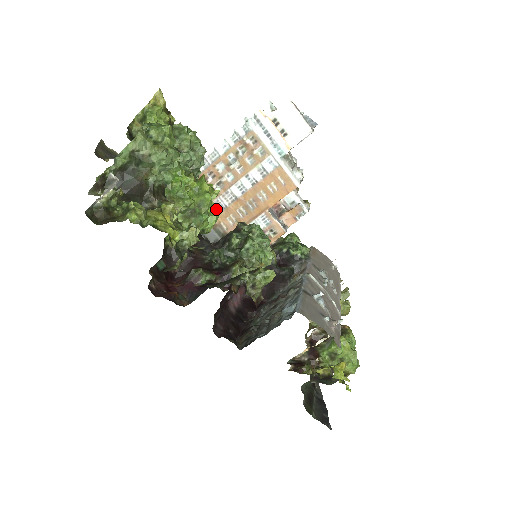
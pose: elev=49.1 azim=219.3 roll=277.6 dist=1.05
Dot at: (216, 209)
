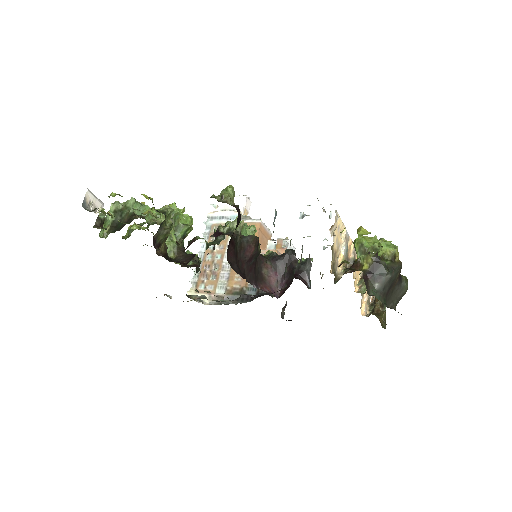
Dot at: (224, 282)
